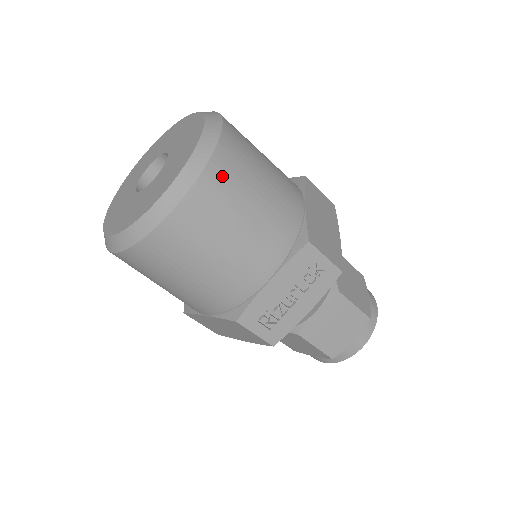
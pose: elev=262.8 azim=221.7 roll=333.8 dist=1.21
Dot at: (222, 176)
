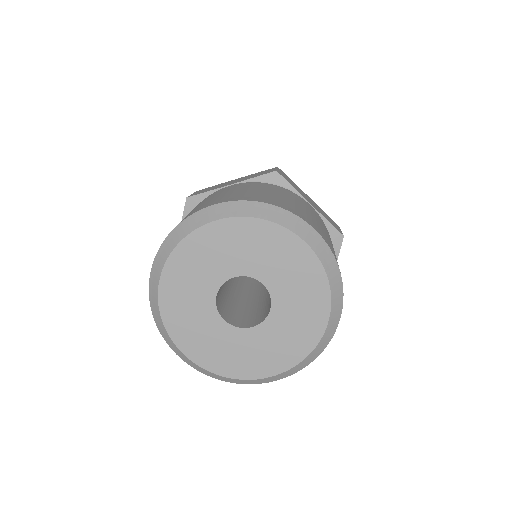
Dot at: occluded
